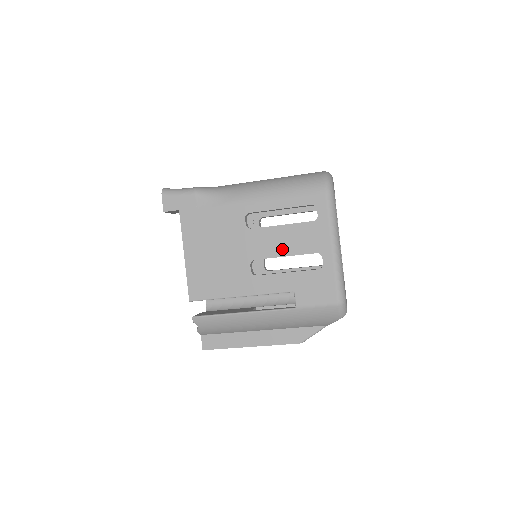
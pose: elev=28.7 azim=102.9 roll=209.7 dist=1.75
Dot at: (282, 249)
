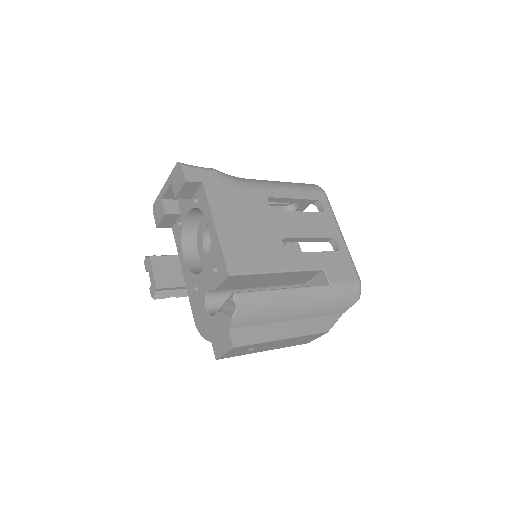
Dot at: (305, 231)
